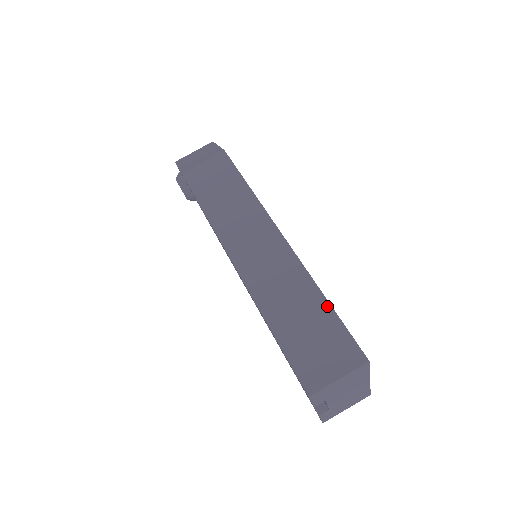
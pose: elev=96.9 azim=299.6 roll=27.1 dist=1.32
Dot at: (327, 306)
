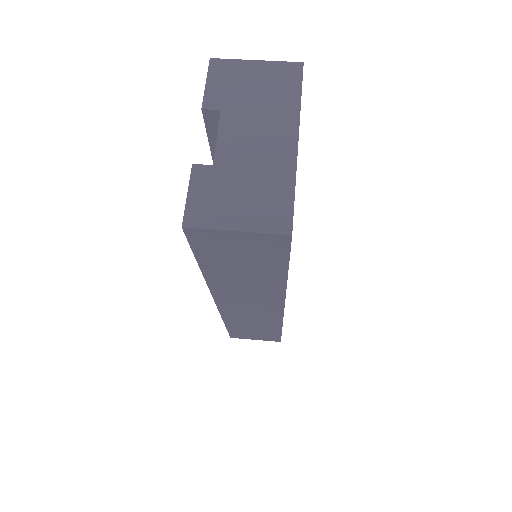
Dot at: occluded
